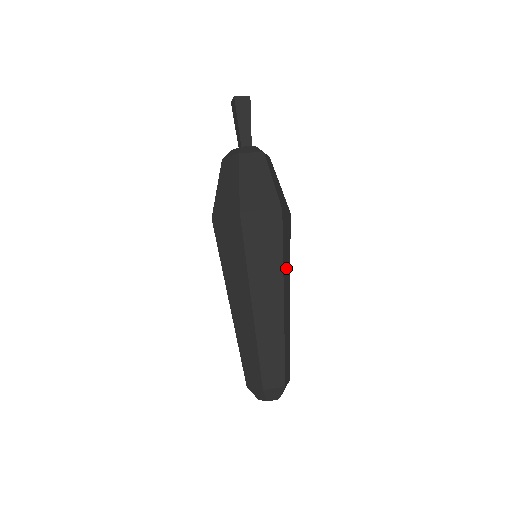
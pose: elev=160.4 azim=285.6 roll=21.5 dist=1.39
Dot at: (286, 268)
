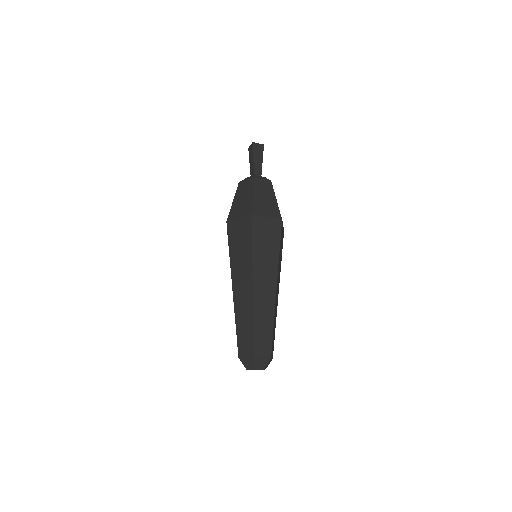
Dot at: (279, 266)
